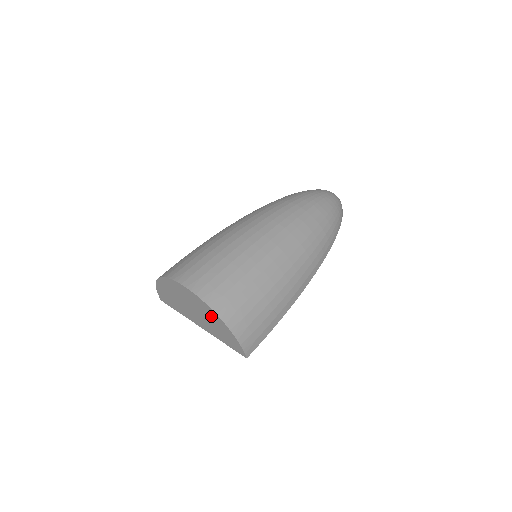
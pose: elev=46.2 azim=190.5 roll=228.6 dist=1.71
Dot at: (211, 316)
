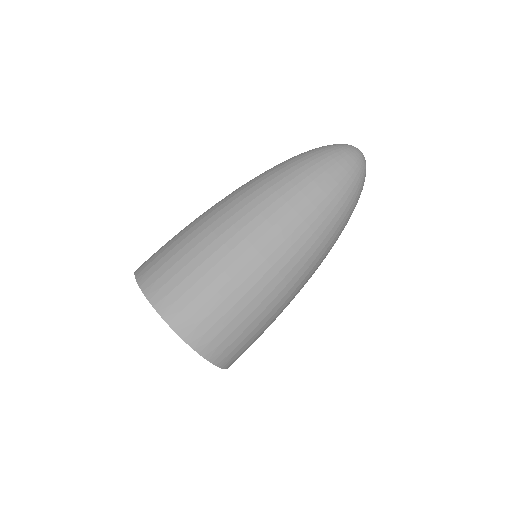
Dot at: occluded
